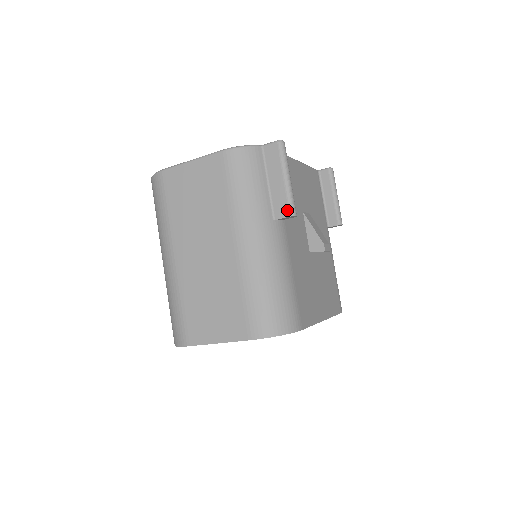
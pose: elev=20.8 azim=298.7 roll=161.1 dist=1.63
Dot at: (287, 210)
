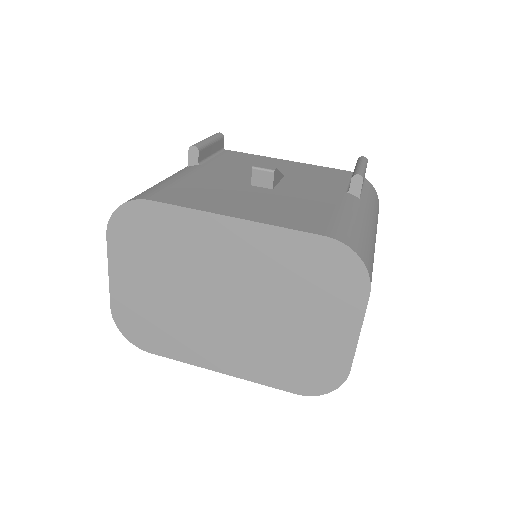
Dot at: occluded
